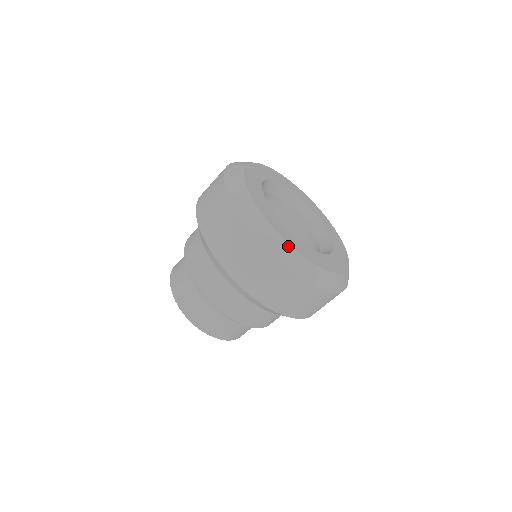
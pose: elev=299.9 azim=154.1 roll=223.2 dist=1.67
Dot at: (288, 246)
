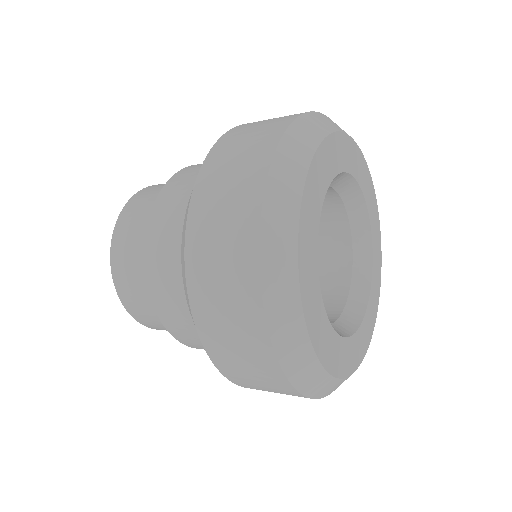
Dot at: (312, 149)
